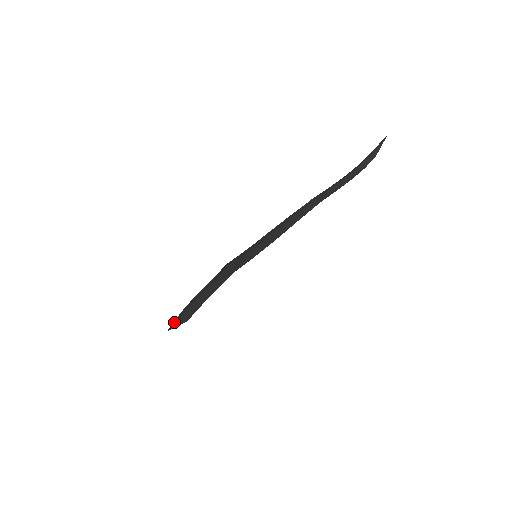
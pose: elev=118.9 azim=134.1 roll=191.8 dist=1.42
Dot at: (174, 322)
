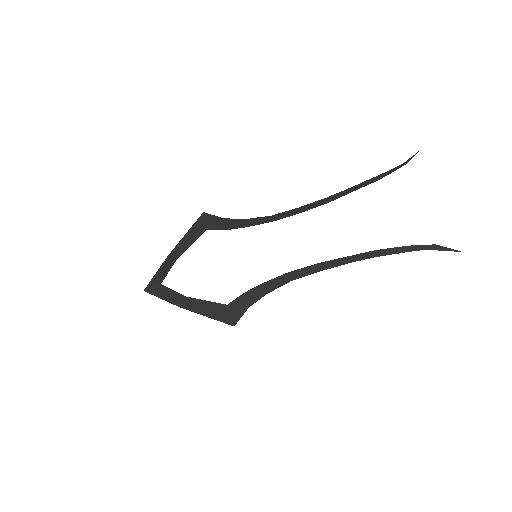
Dot at: (154, 293)
